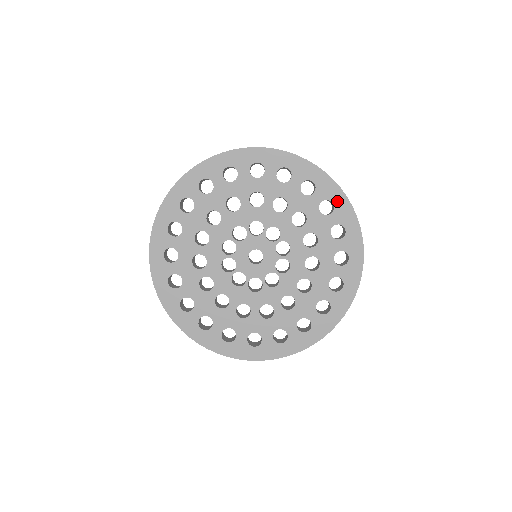
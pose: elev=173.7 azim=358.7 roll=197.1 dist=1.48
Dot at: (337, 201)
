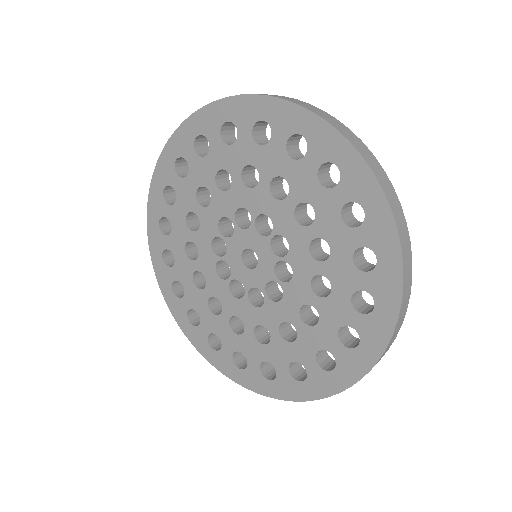
Dot at: (264, 113)
